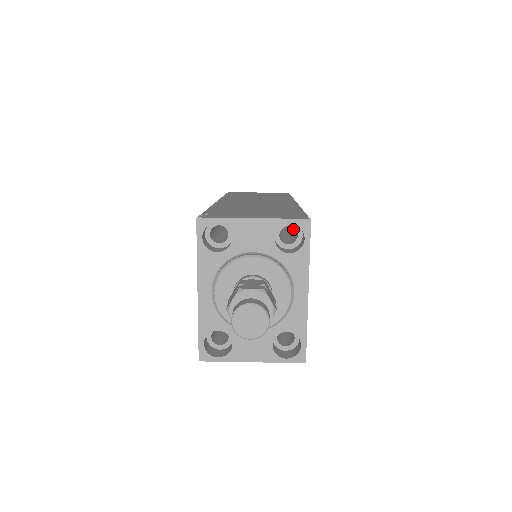
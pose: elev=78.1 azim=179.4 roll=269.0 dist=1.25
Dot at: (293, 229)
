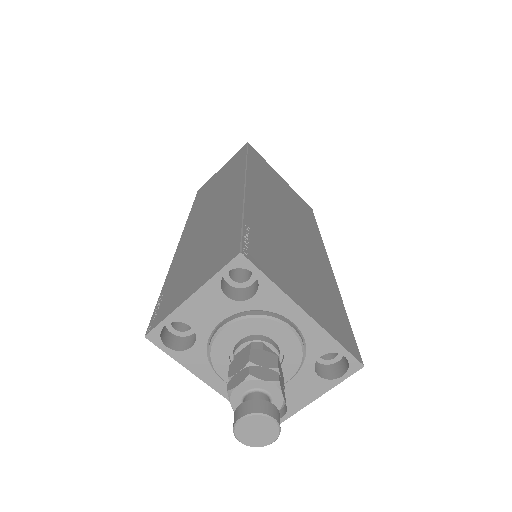
Dot at: occluded
